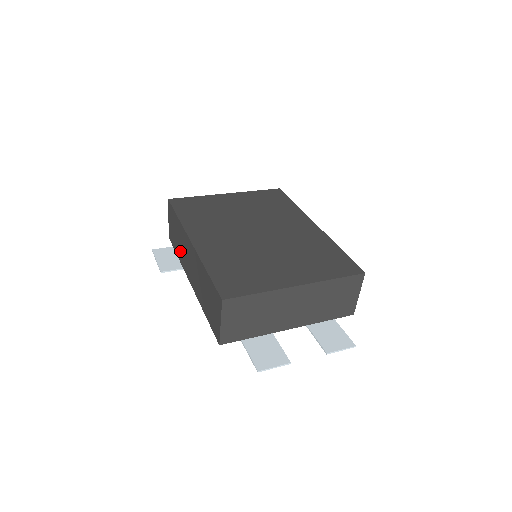
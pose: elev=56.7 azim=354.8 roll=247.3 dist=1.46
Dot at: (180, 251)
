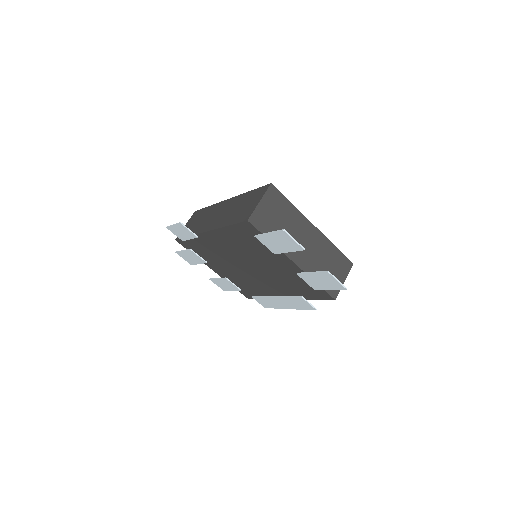
Dot at: (198, 226)
